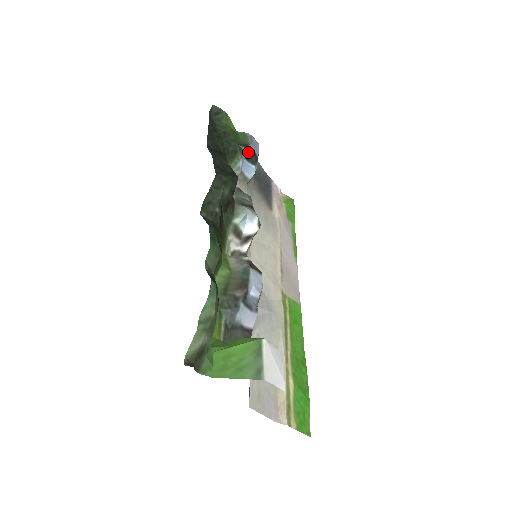
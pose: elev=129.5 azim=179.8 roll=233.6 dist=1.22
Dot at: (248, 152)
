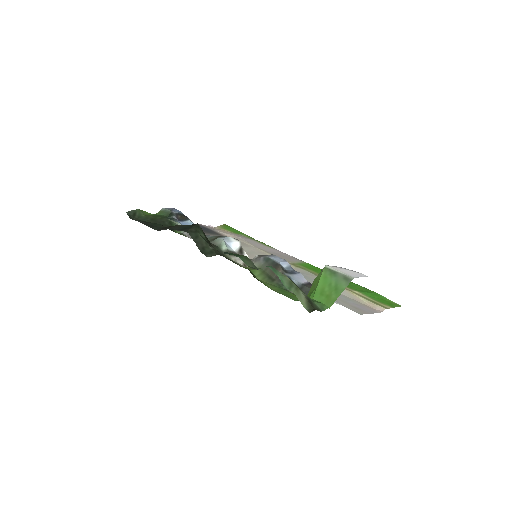
Dot at: (177, 216)
